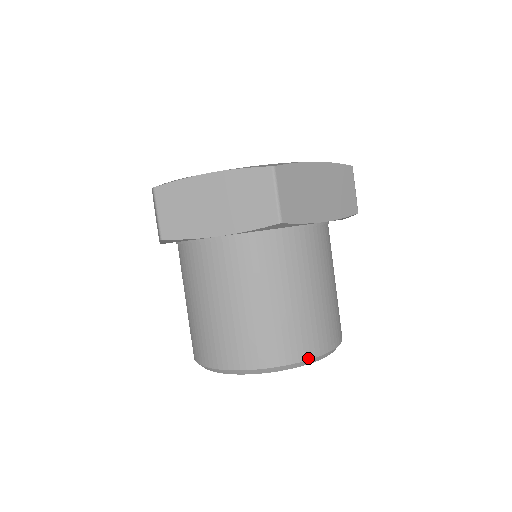
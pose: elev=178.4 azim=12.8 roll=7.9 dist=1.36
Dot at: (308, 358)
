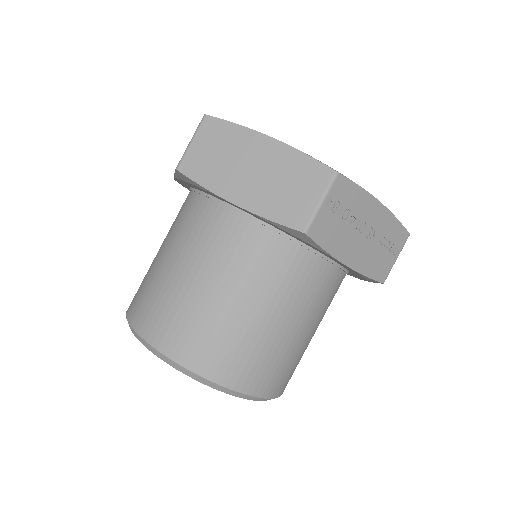
Dot at: (146, 338)
